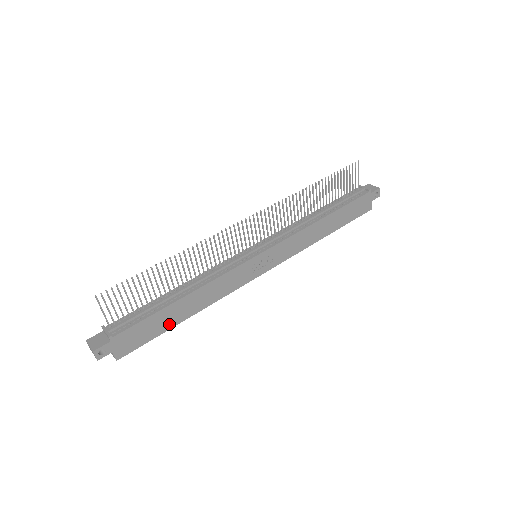
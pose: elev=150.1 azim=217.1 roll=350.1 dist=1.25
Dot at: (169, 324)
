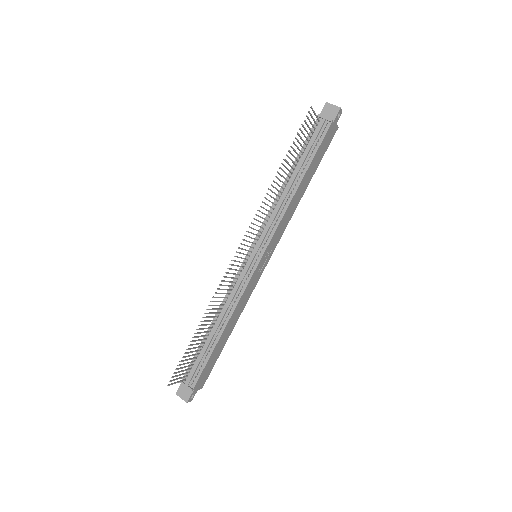
Dot at: (221, 348)
